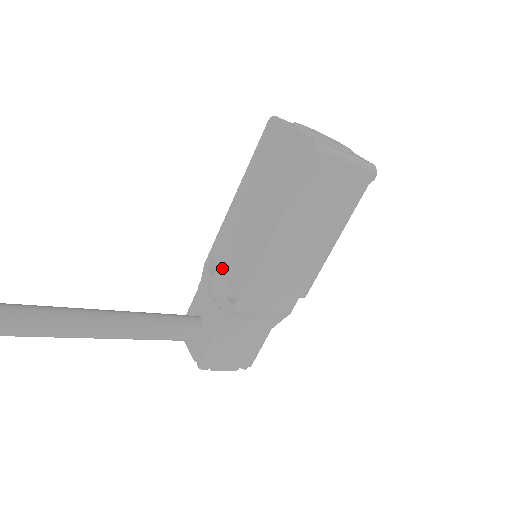
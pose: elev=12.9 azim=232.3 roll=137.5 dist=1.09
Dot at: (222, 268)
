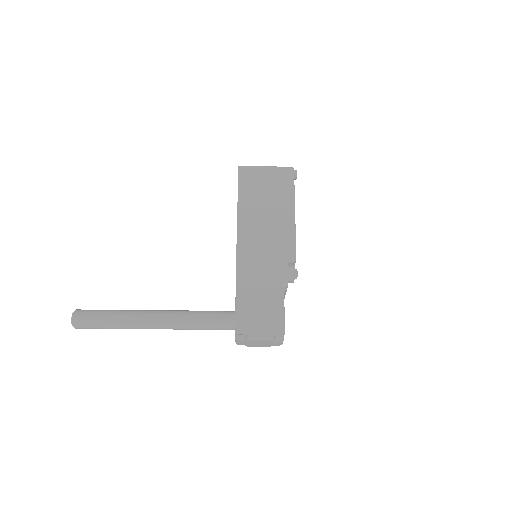
Dot at: occluded
